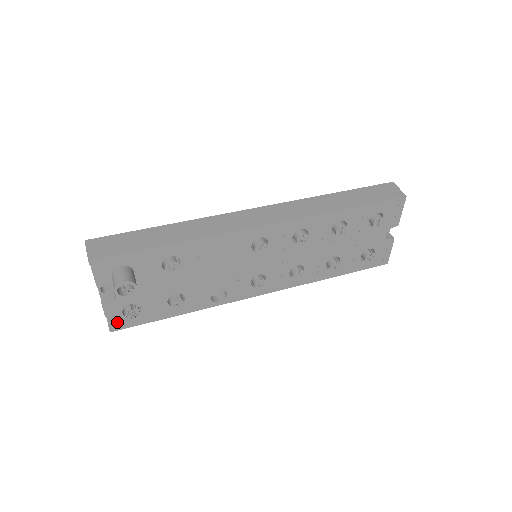
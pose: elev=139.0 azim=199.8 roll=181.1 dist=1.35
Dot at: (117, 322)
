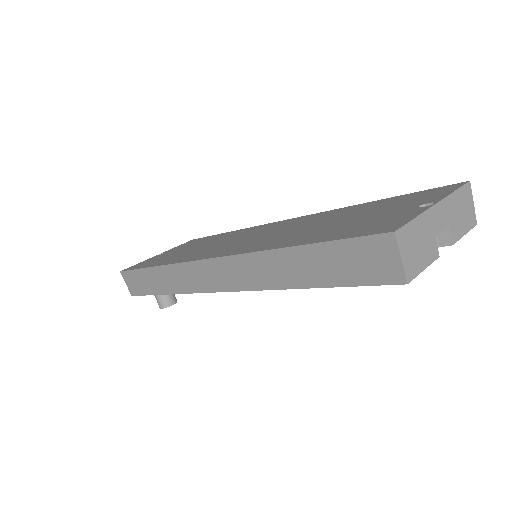
Dot at: occluded
